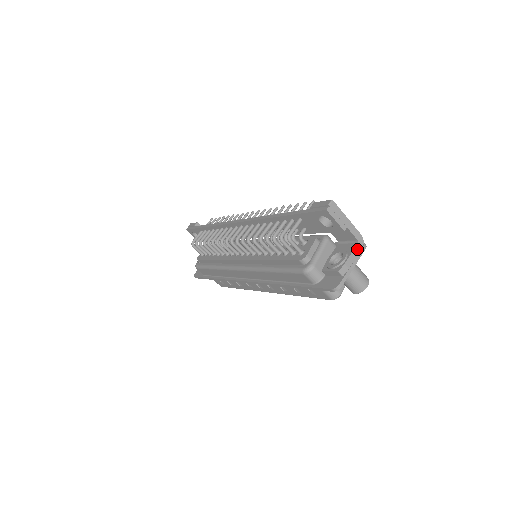
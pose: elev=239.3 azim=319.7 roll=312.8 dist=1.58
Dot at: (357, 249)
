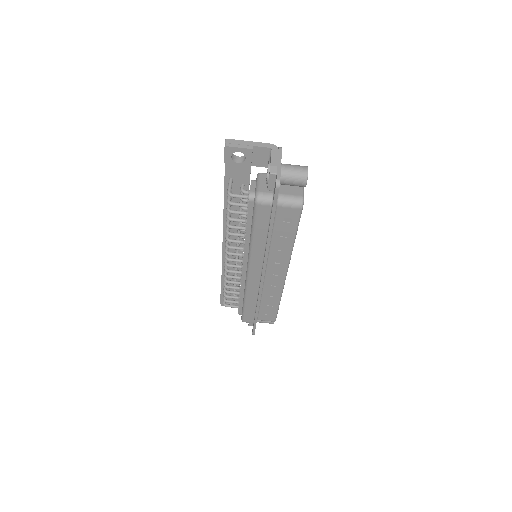
Dot at: (274, 153)
